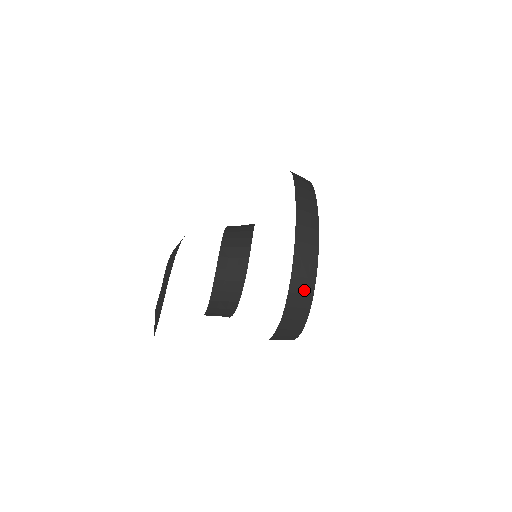
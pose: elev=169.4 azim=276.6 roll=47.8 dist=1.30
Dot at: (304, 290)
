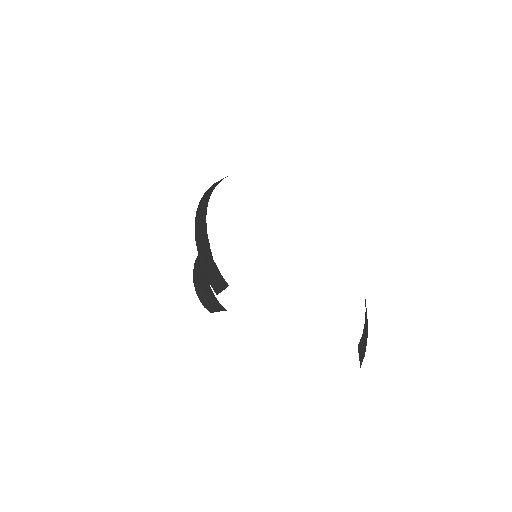
Dot at: (202, 218)
